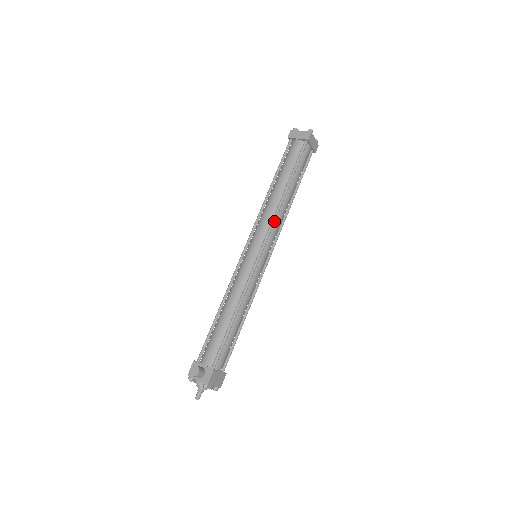
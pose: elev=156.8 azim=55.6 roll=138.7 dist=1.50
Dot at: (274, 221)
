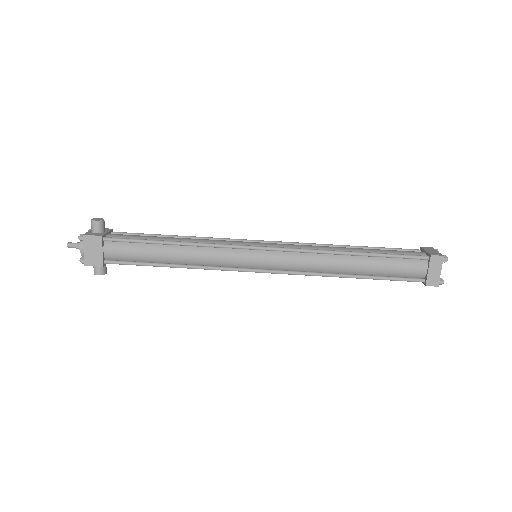
Dot at: (305, 250)
